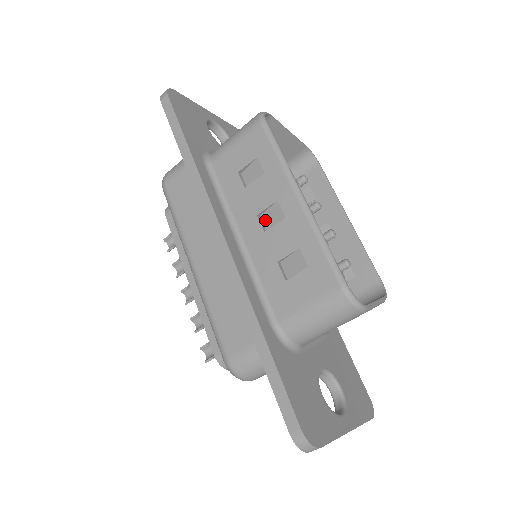
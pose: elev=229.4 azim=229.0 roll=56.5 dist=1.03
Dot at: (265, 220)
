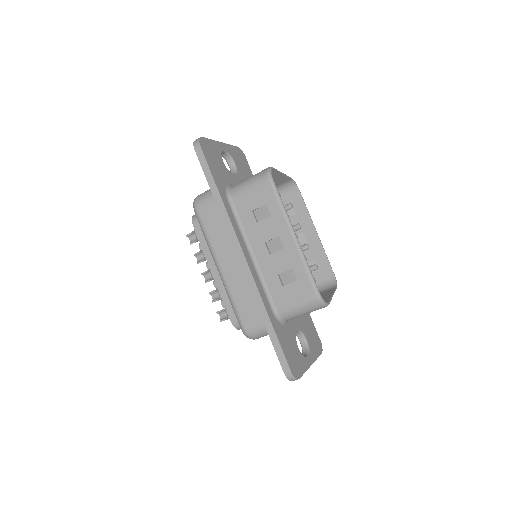
Dot at: (270, 246)
